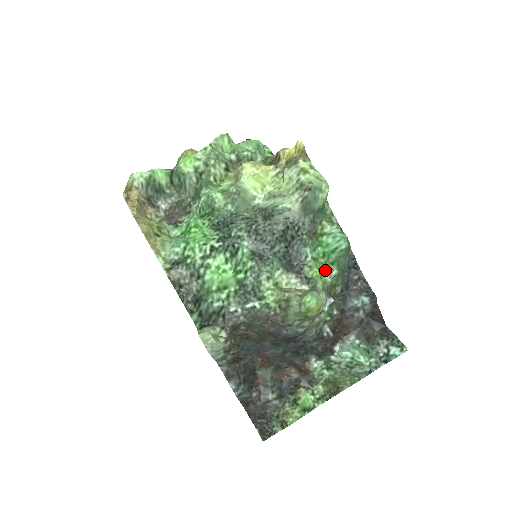
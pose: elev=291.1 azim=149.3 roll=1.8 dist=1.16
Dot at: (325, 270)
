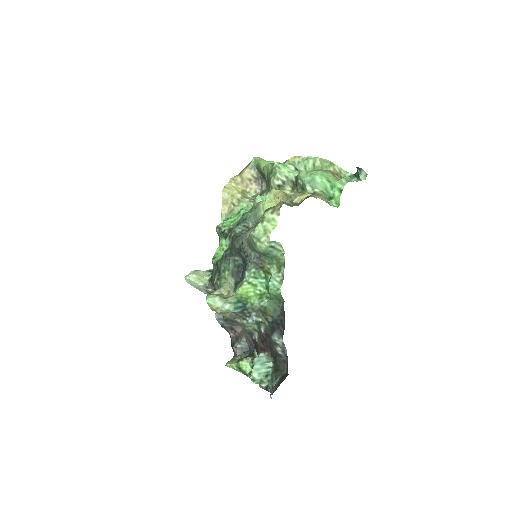
Dot at: (258, 297)
